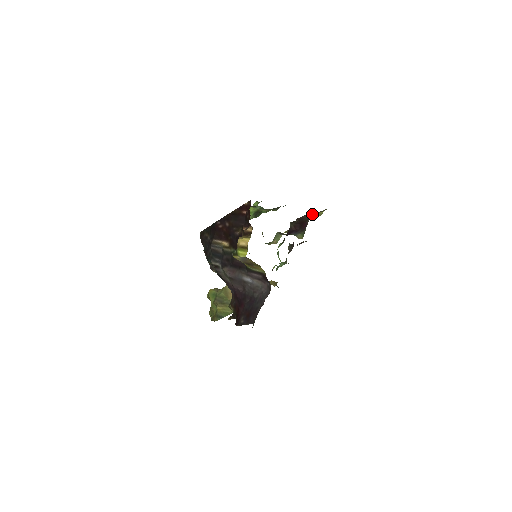
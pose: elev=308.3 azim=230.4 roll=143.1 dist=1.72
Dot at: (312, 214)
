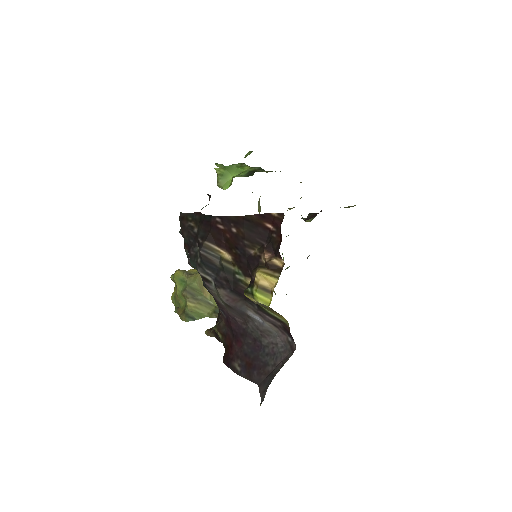
Dot at: occluded
